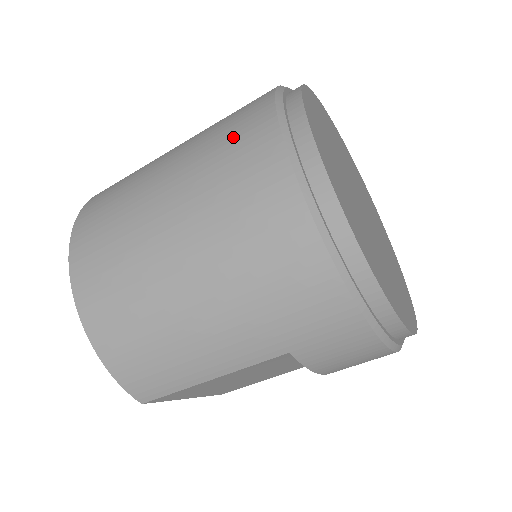
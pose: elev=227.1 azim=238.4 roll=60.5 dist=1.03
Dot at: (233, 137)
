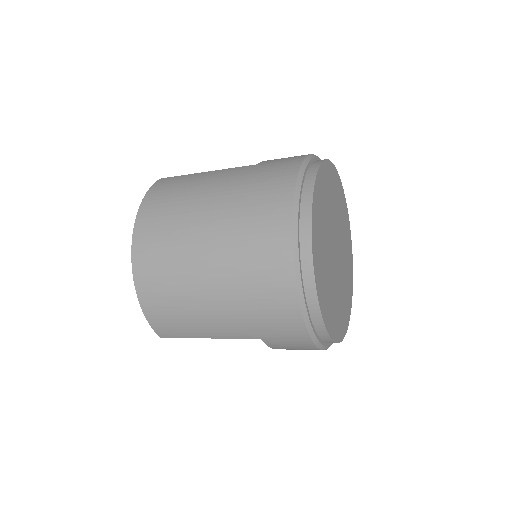
Dot at: (262, 202)
